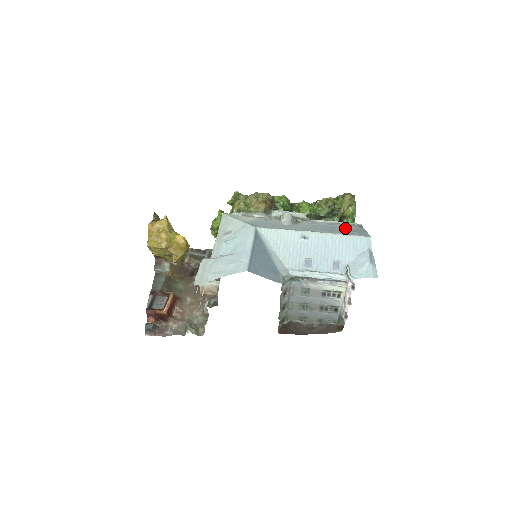
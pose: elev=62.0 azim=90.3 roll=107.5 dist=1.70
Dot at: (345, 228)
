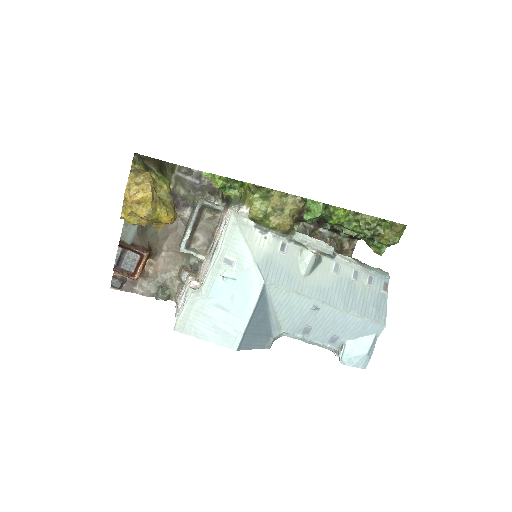
Dot at: (367, 292)
